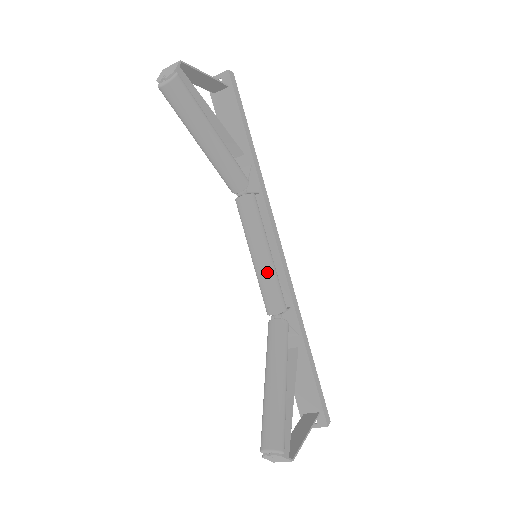
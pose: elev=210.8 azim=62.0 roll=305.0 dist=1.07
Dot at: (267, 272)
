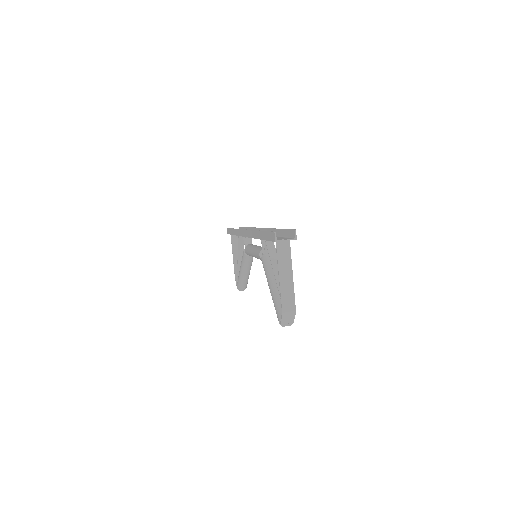
Dot at: occluded
